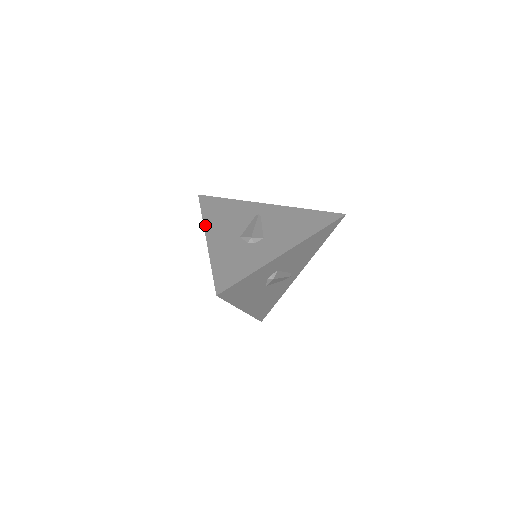
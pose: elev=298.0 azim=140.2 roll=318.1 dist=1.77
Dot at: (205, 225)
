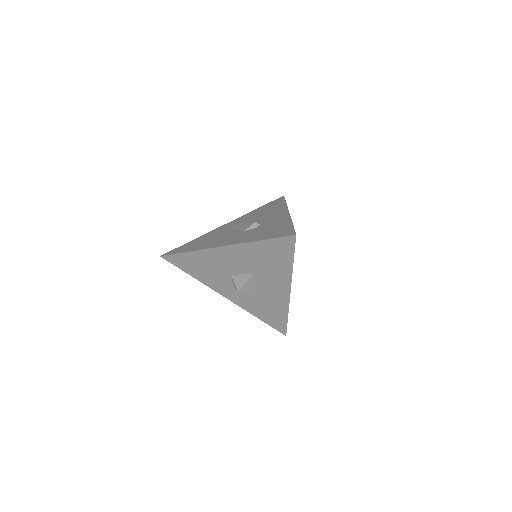
Dot at: (204, 248)
